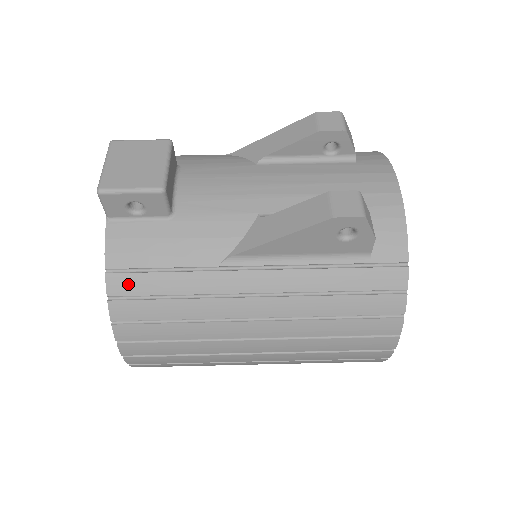
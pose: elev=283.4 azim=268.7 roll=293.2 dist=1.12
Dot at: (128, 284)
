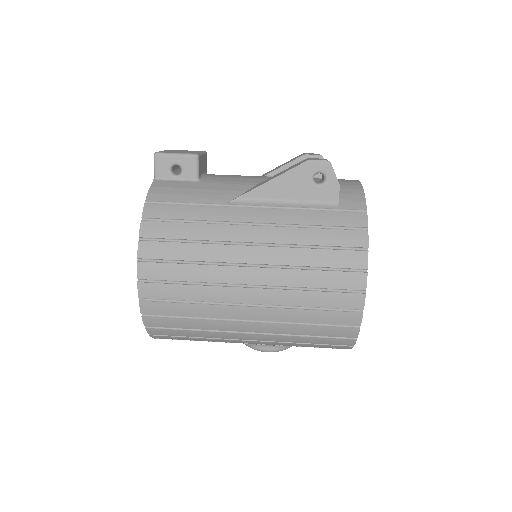
Dot at: (159, 210)
